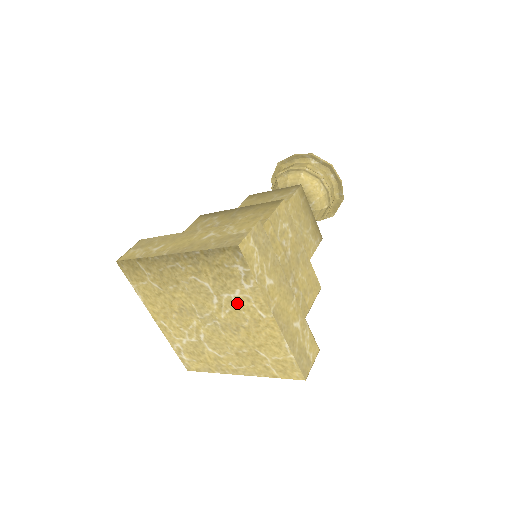
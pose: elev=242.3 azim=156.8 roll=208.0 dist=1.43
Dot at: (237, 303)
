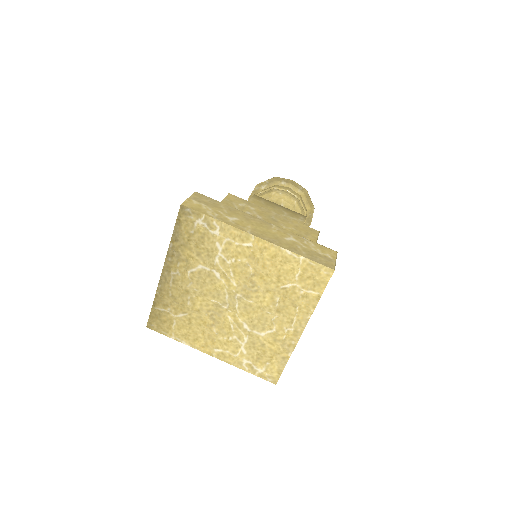
Dot at: (228, 257)
